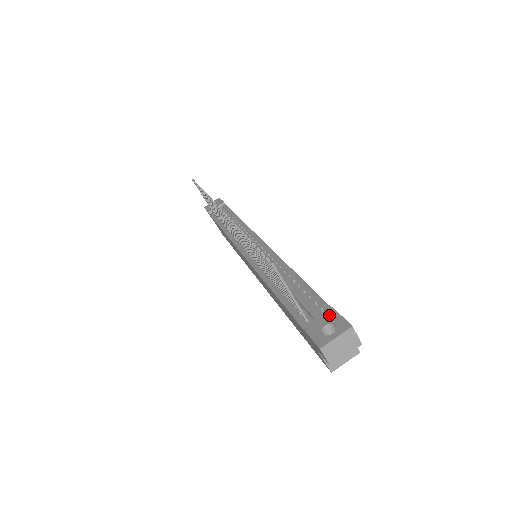
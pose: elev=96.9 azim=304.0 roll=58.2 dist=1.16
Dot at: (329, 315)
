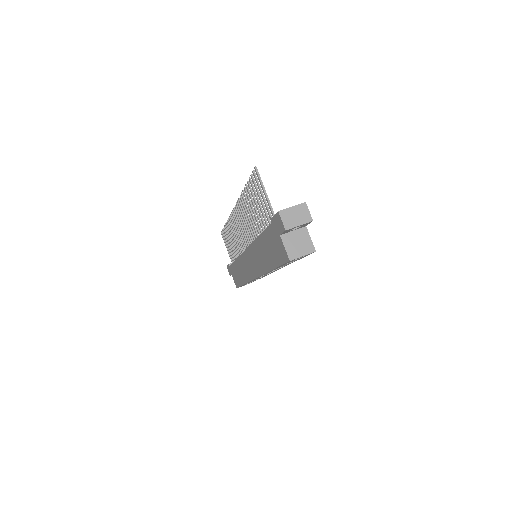
Dot at: occluded
